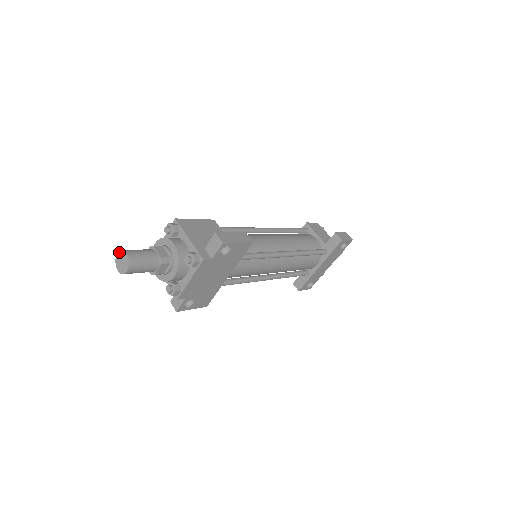
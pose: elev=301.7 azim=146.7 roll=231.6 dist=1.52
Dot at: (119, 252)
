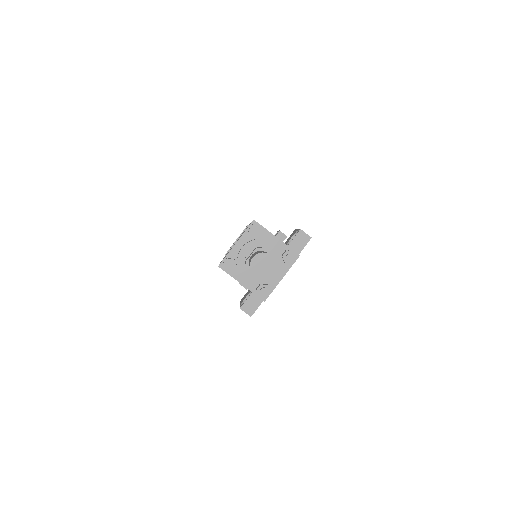
Dot at: (257, 255)
